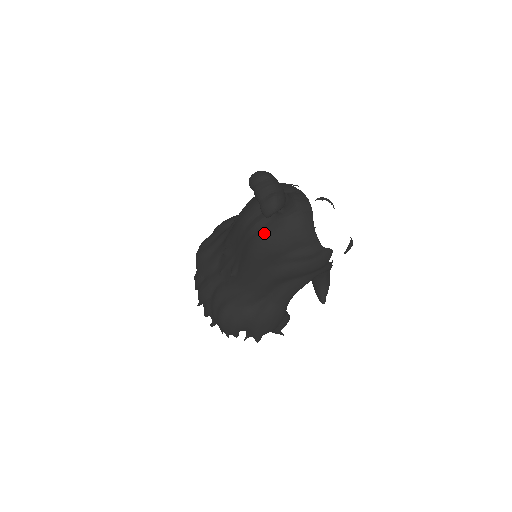
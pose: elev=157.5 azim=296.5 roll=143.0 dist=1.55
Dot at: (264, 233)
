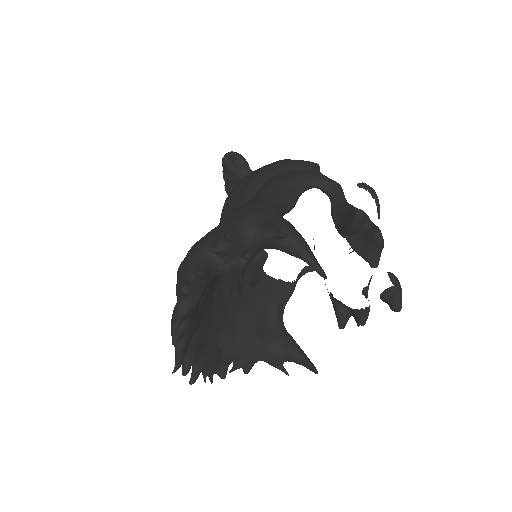
Dot at: occluded
